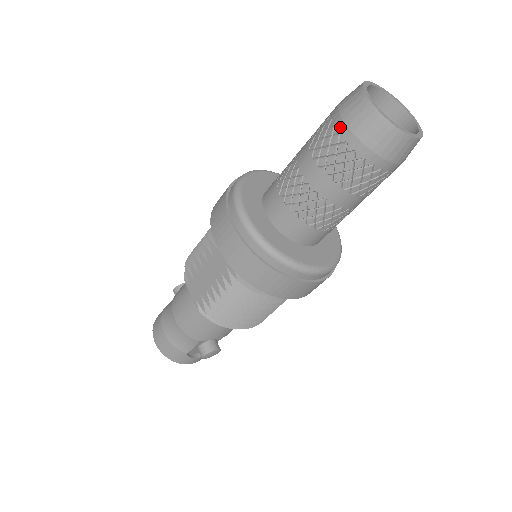
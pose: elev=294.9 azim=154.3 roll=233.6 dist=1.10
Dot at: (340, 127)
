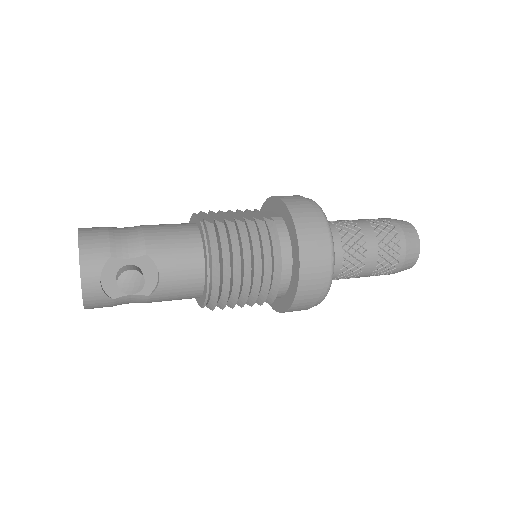
Dot at: (387, 218)
